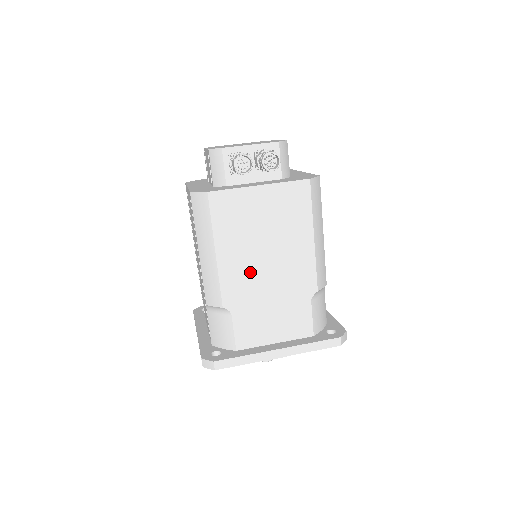
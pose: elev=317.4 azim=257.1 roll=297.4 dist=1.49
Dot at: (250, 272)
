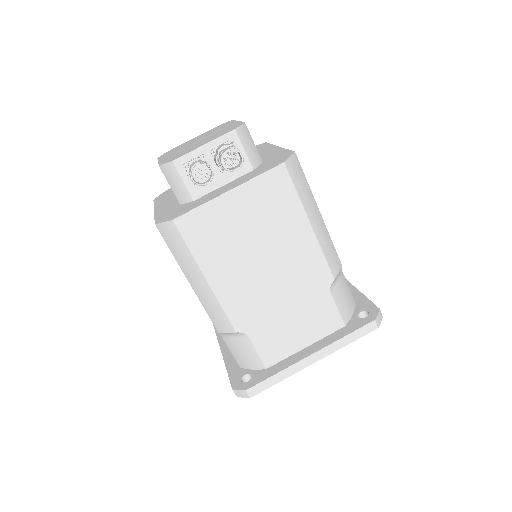
Dot at: (252, 286)
